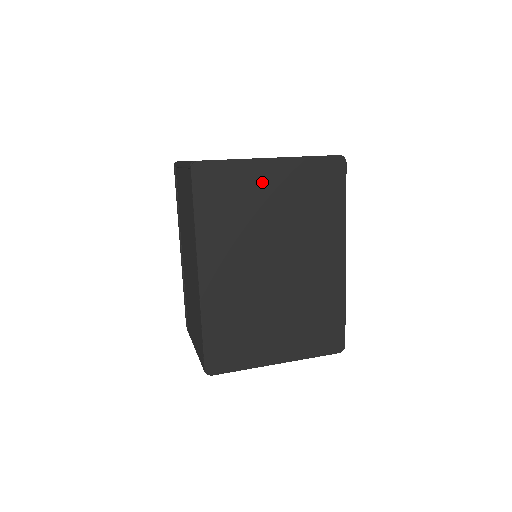
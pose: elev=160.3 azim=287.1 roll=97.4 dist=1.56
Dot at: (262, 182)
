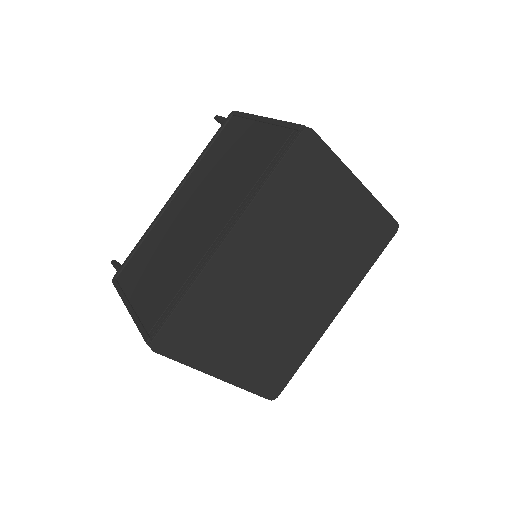
Dot at: (338, 195)
